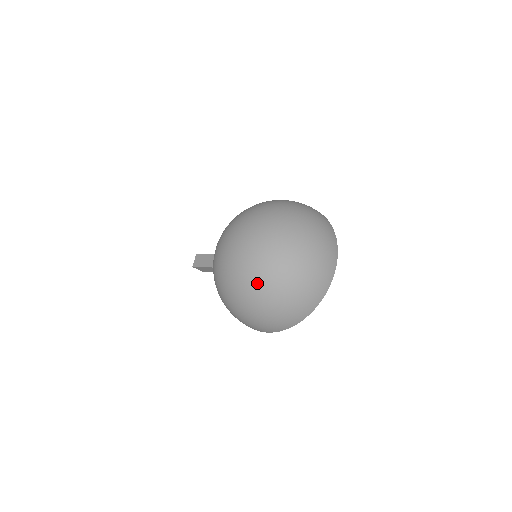
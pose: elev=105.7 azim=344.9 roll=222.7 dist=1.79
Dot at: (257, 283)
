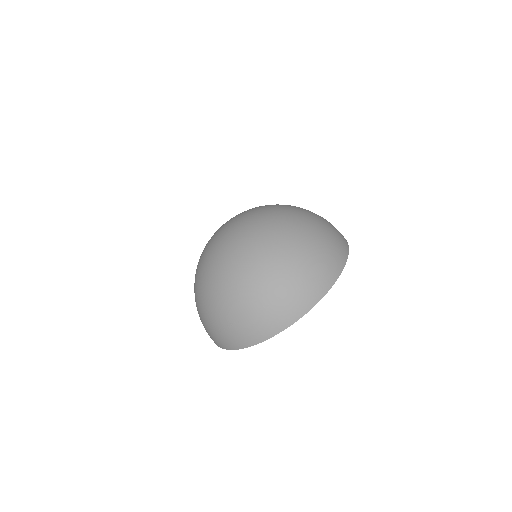
Dot at: (199, 277)
